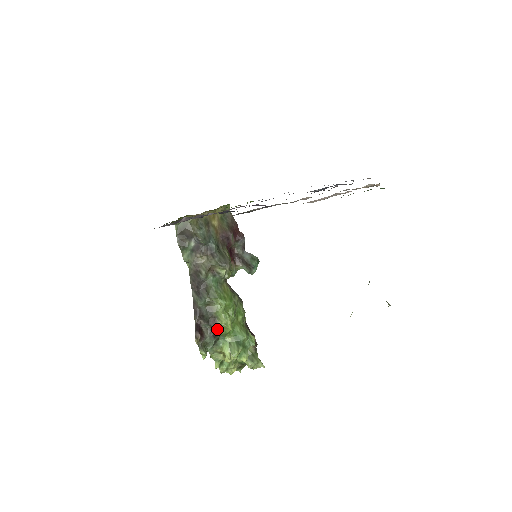
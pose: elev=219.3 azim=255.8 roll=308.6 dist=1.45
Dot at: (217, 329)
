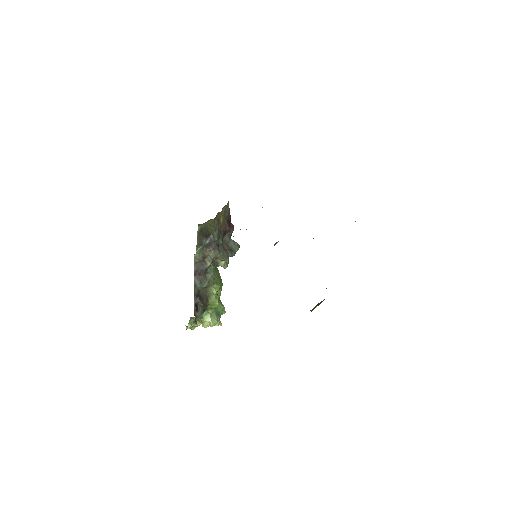
Dot at: (207, 306)
